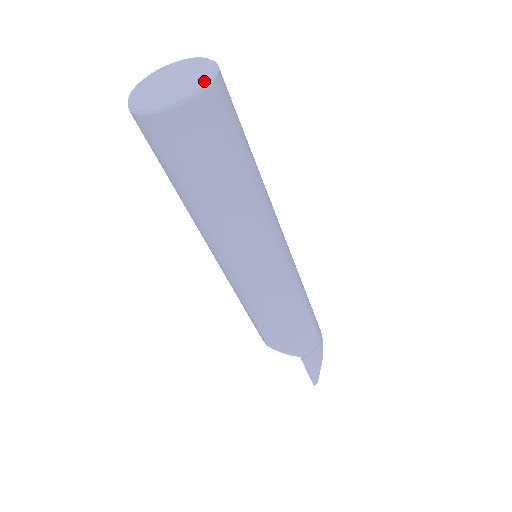
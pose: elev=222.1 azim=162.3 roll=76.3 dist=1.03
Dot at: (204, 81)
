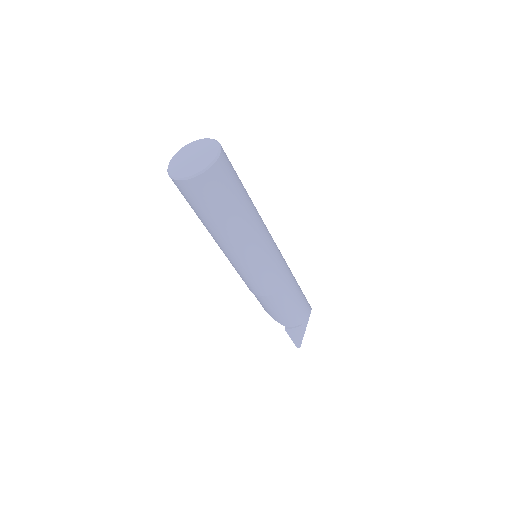
Dot at: (202, 168)
